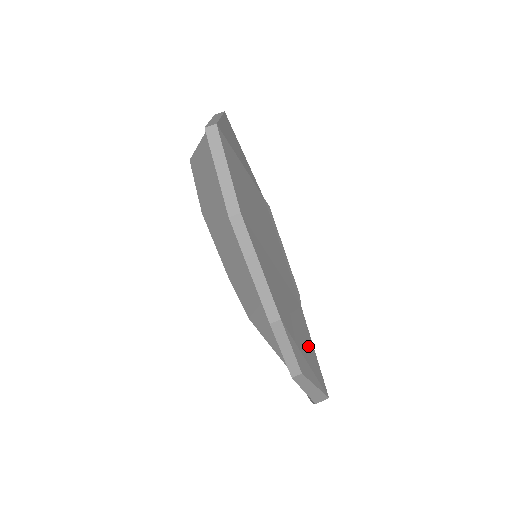
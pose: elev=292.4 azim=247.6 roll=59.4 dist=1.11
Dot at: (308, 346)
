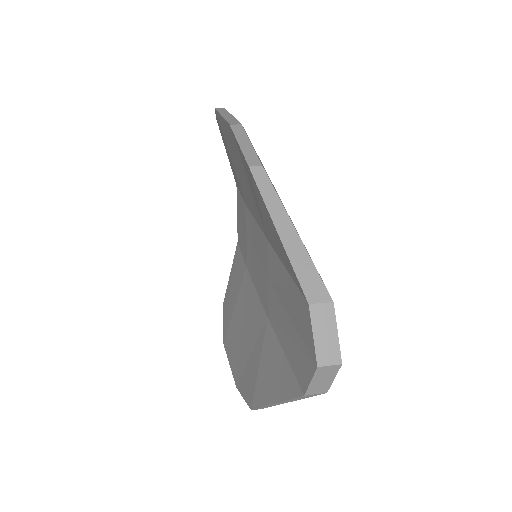
Dot at: occluded
